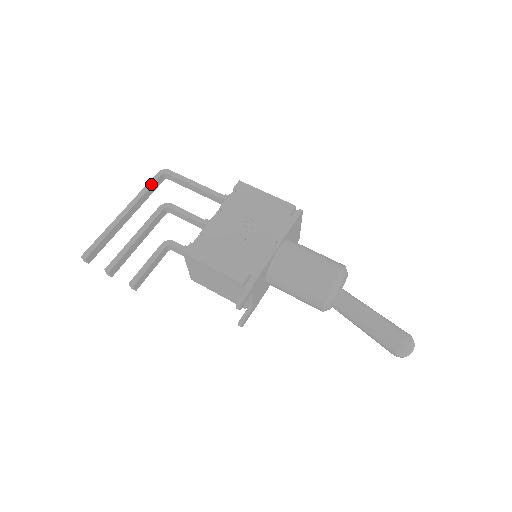
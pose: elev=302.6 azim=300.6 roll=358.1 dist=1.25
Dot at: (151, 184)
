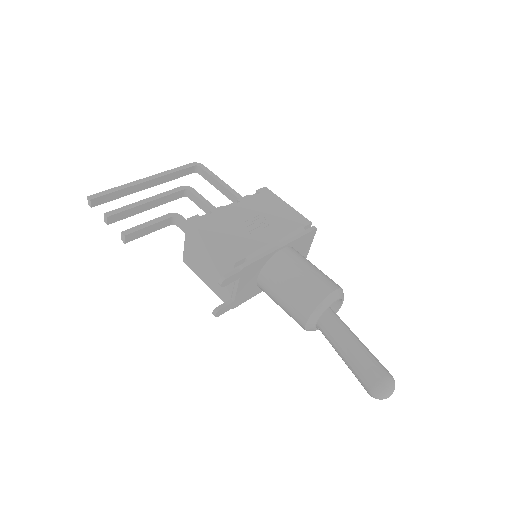
Dot at: (181, 168)
